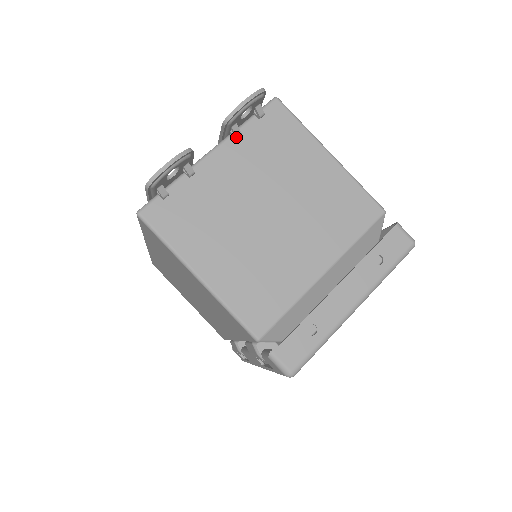
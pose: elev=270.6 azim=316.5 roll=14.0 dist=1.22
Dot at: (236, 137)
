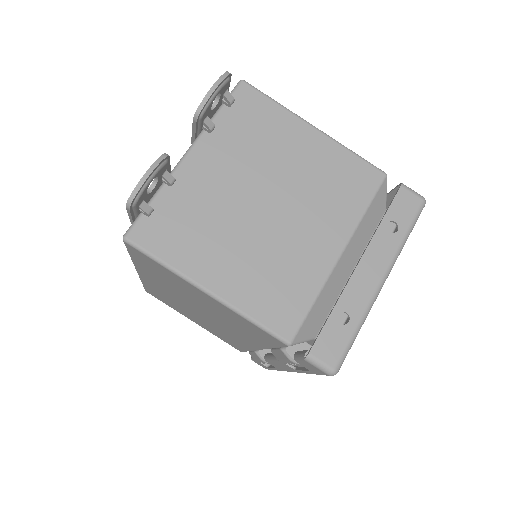
Dot at: (210, 131)
